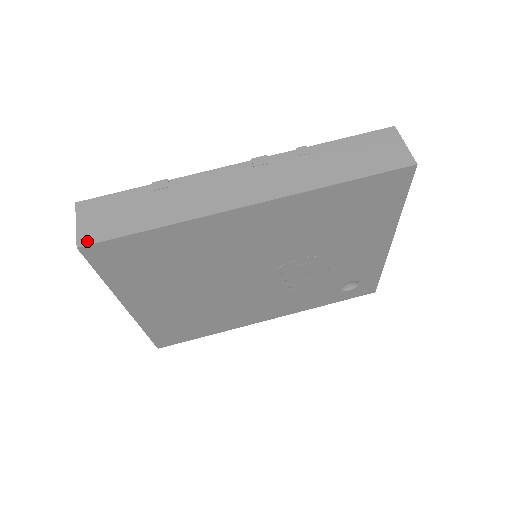
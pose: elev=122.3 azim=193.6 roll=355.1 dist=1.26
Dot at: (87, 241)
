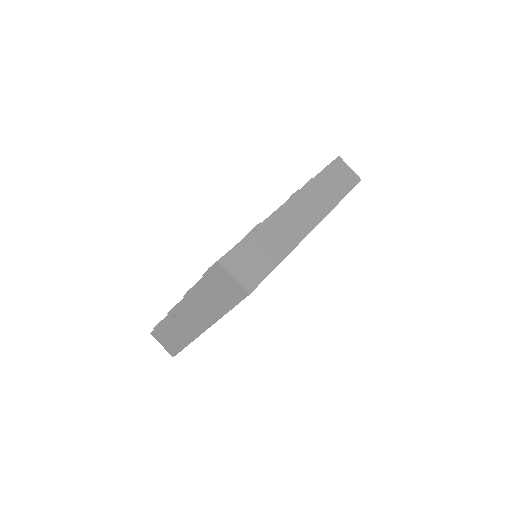
Dot at: (252, 287)
